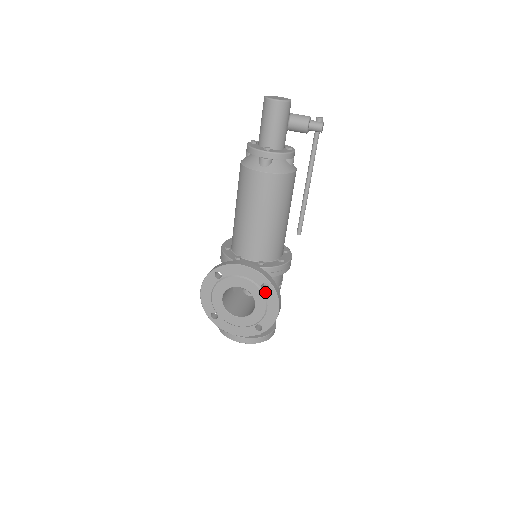
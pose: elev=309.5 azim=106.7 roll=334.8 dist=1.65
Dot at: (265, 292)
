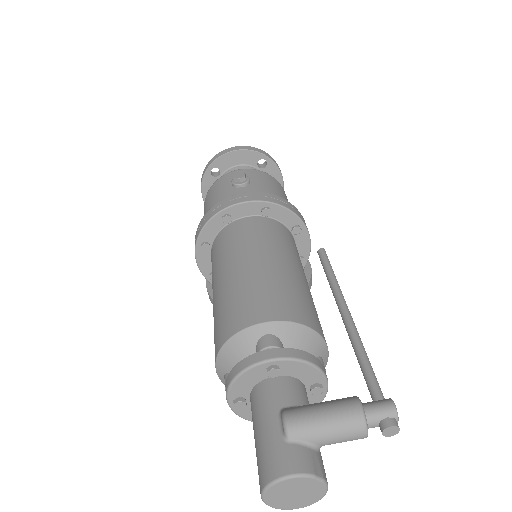
Dot at: occluded
